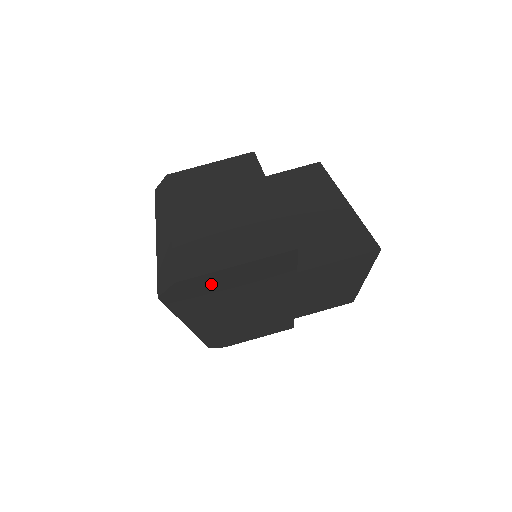
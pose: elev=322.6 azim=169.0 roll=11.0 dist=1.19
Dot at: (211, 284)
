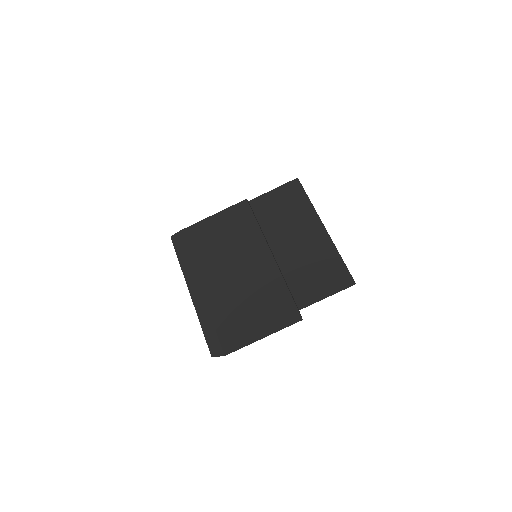
Dot at: occluded
